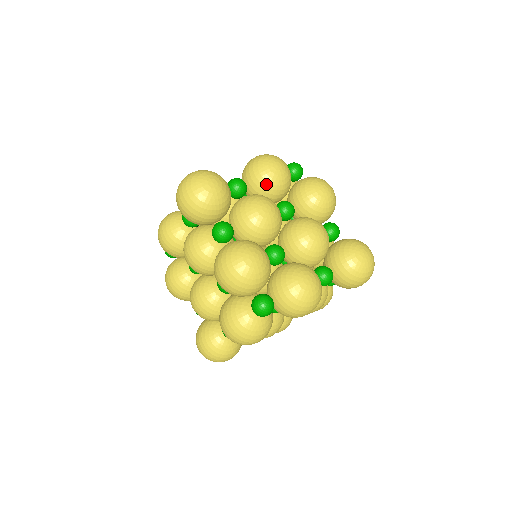
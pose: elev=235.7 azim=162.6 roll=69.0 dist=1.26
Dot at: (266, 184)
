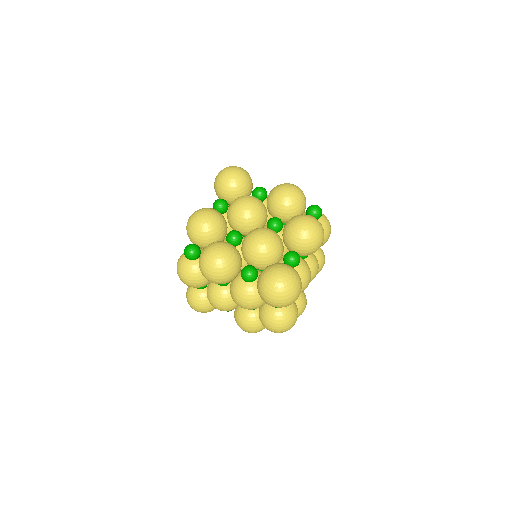
Dot at: (271, 198)
